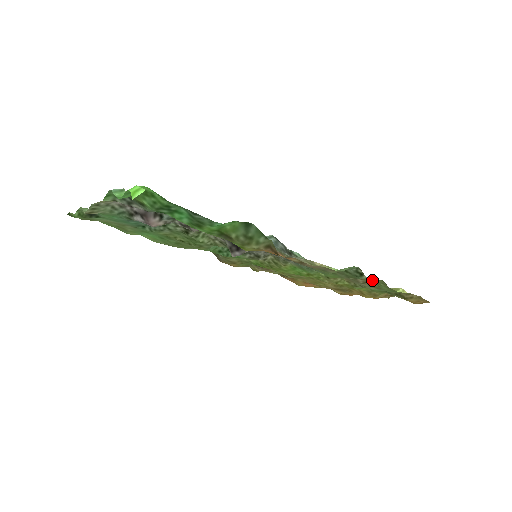
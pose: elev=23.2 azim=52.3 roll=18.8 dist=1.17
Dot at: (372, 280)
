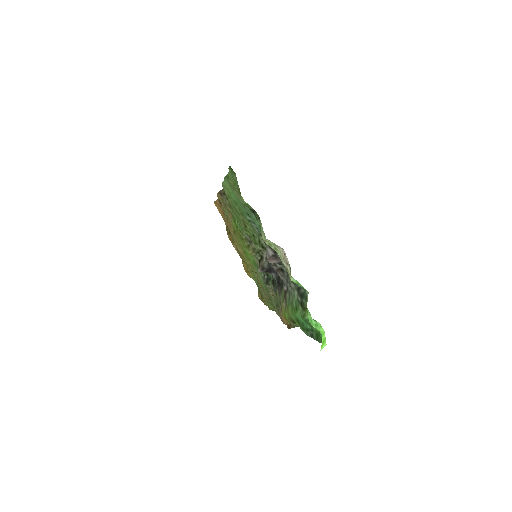
Dot at: occluded
